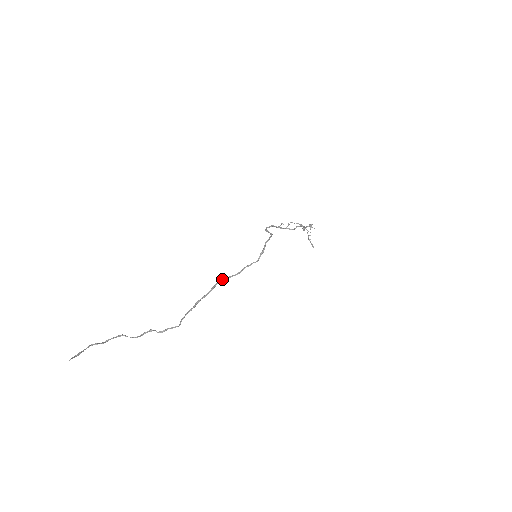
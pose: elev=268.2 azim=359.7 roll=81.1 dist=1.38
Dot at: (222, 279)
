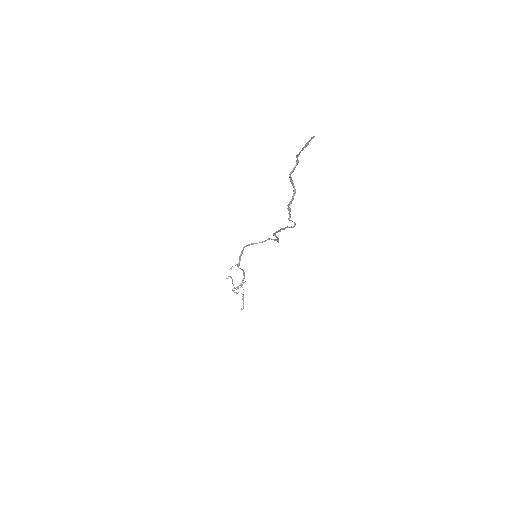
Dot at: occluded
